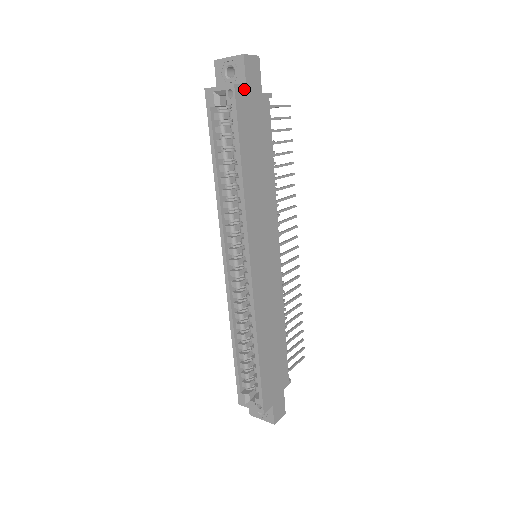
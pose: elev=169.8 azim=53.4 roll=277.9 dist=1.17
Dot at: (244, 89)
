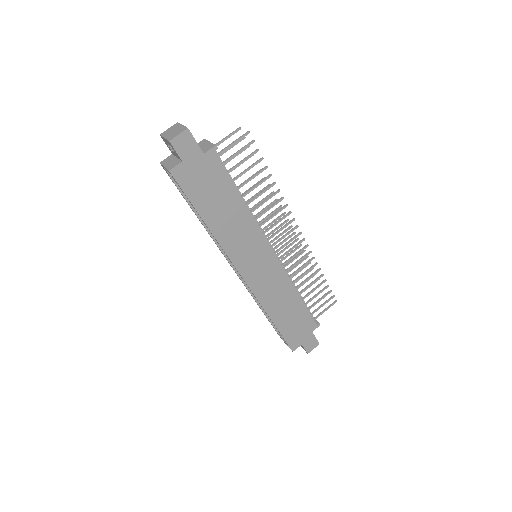
Dot at: (182, 166)
